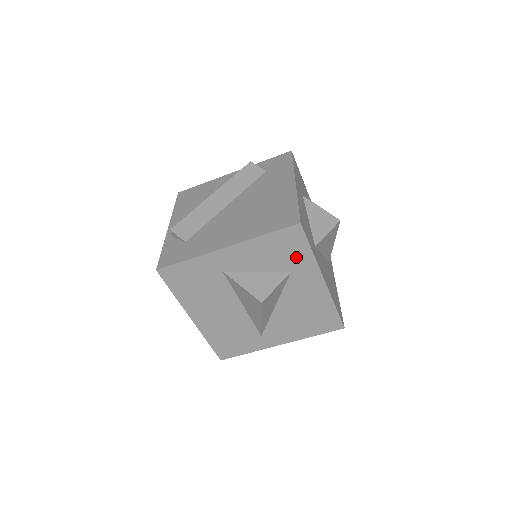
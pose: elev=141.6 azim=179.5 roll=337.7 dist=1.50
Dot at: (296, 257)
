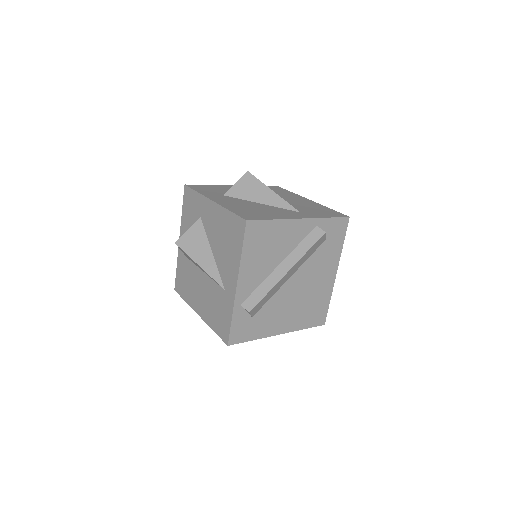
Dot at: (196, 205)
